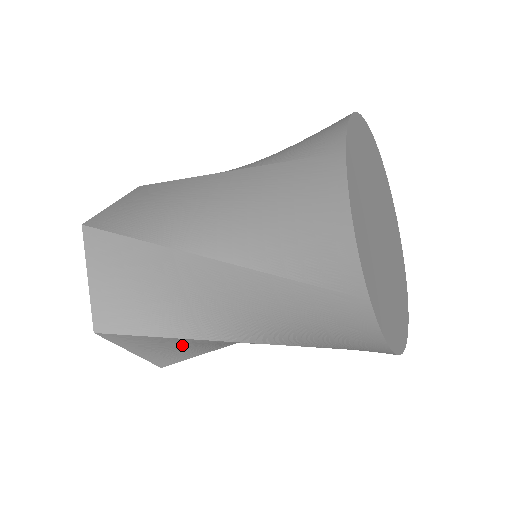
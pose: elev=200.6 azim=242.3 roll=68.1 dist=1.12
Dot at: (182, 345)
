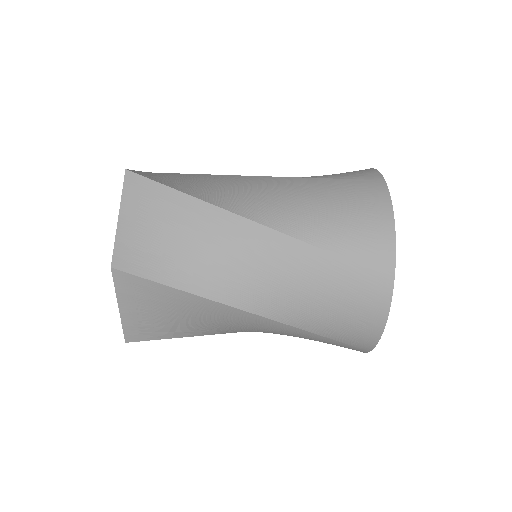
Dot at: (179, 230)
